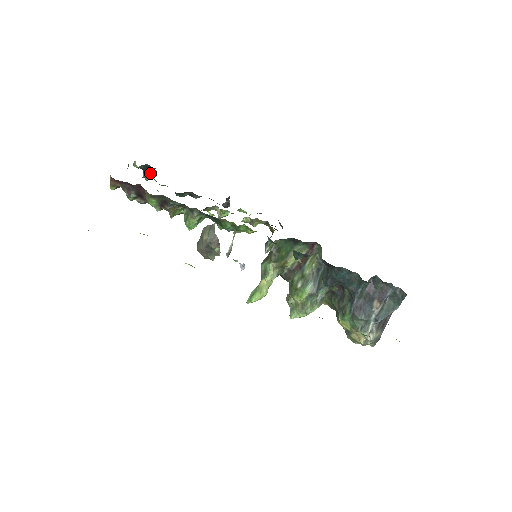
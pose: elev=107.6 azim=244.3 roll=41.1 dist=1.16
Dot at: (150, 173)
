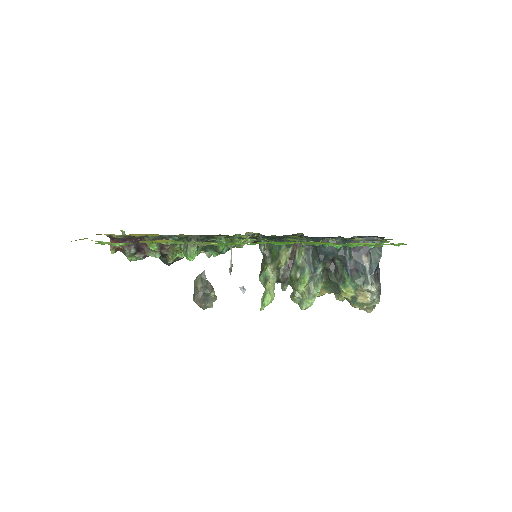
Dot at: occluded
